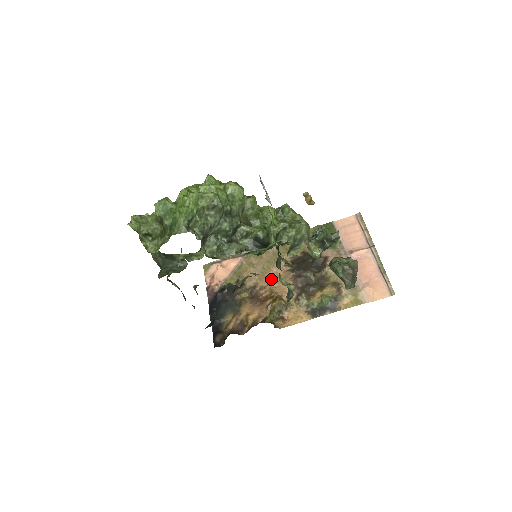
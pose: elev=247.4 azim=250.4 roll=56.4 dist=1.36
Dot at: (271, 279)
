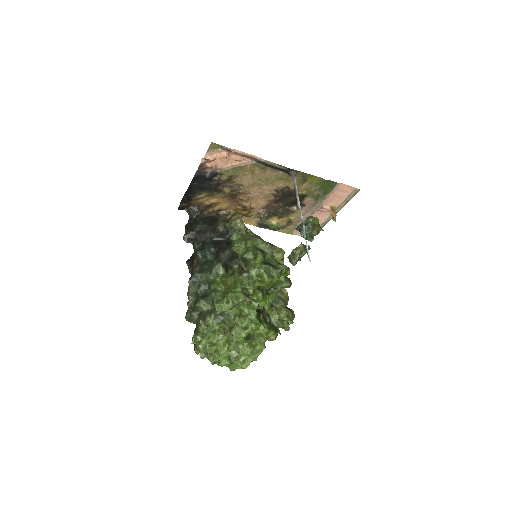
Dot at: (256, 192)
